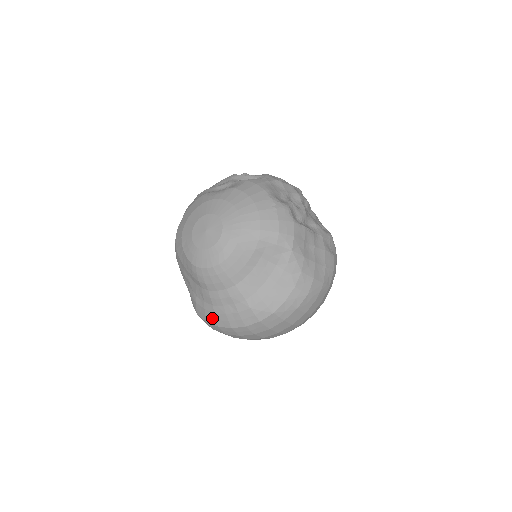
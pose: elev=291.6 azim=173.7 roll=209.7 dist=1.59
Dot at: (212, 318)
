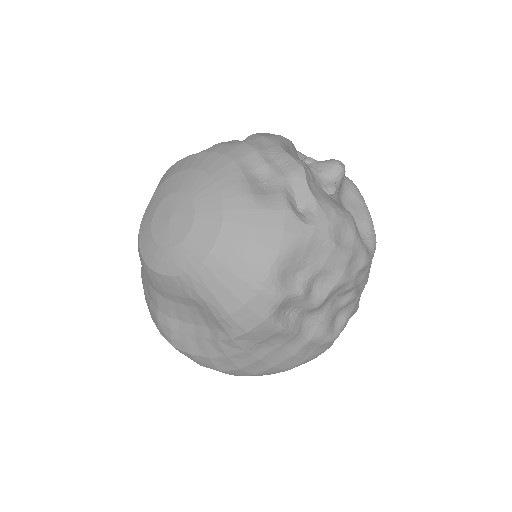
Dot at: occluded
